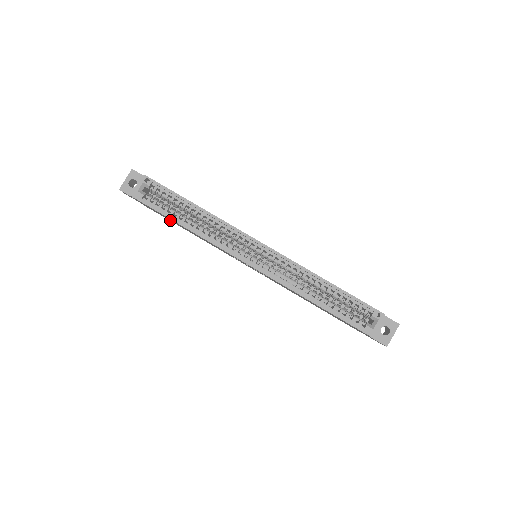
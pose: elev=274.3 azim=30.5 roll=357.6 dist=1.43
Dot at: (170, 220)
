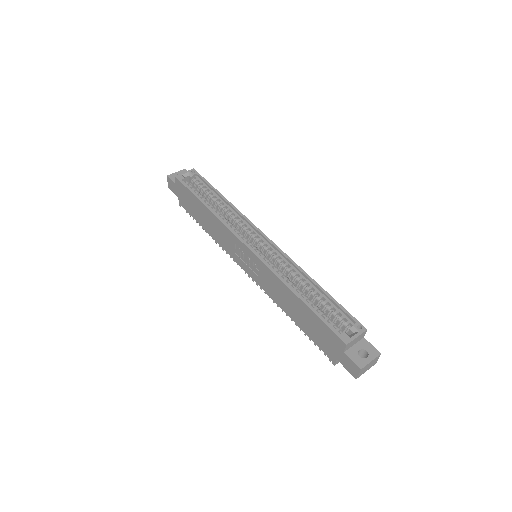
Dot at: (194, 212)
